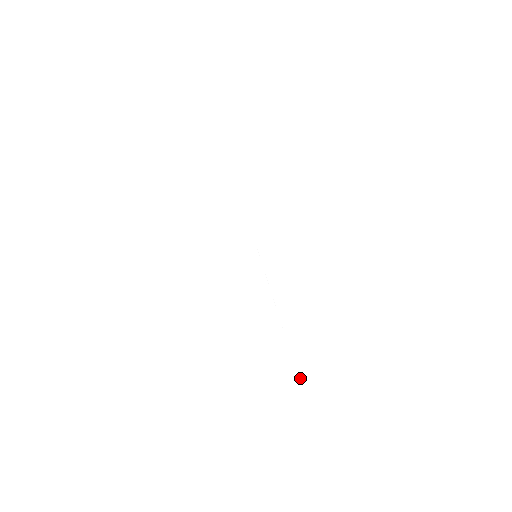
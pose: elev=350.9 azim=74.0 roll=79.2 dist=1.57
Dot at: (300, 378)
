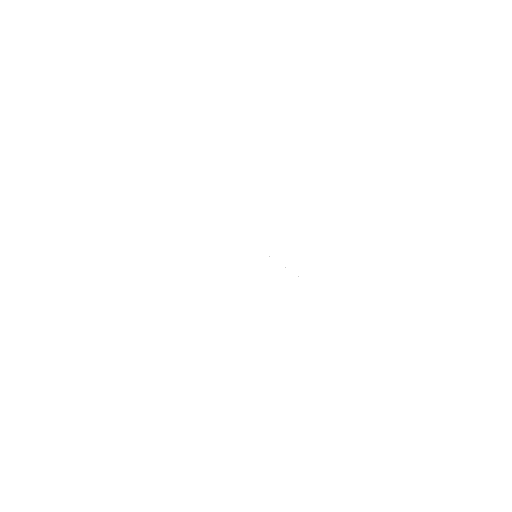
Dot at: occluded
